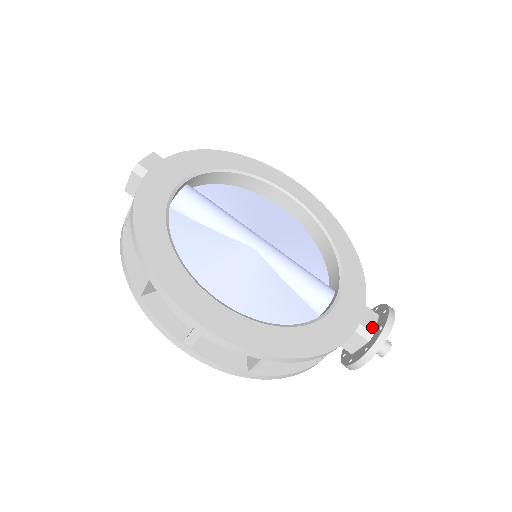
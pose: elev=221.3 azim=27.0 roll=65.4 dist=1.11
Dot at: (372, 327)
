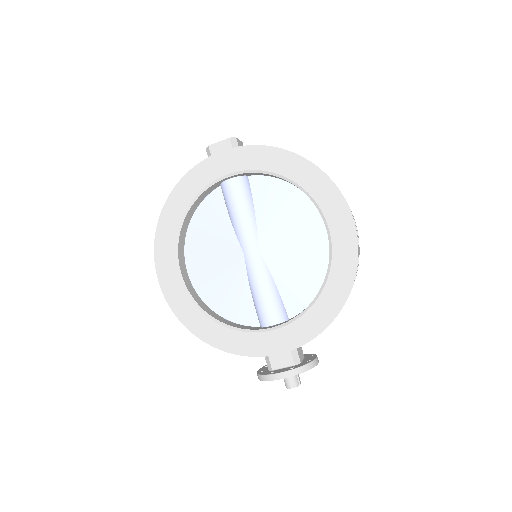
Dot at: (277, 366)
